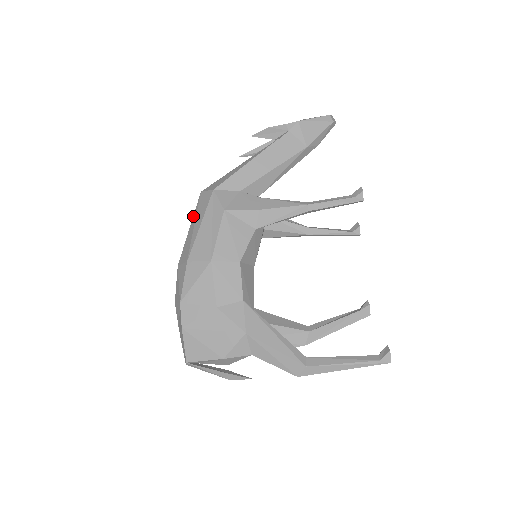
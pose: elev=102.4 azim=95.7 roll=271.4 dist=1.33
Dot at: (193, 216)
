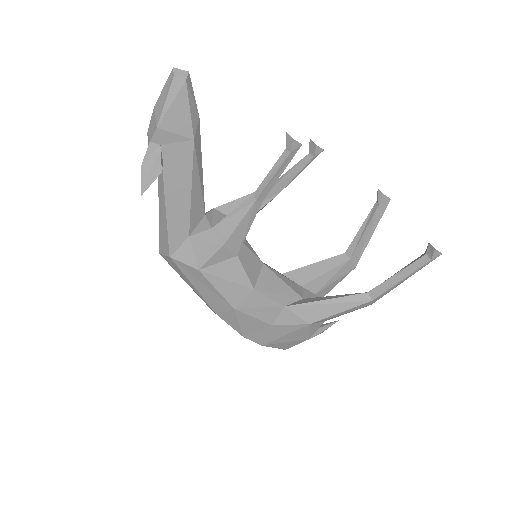
Dot at: occluded
